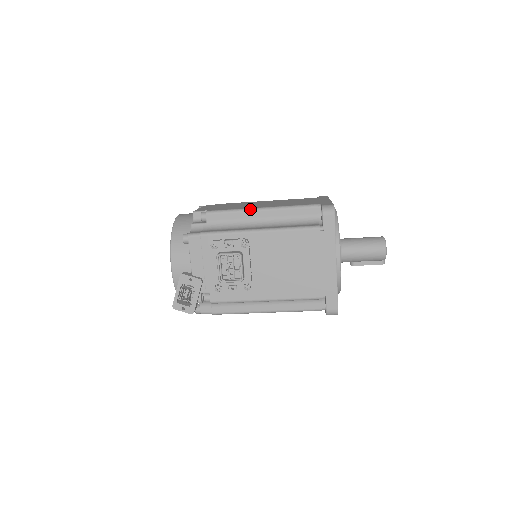
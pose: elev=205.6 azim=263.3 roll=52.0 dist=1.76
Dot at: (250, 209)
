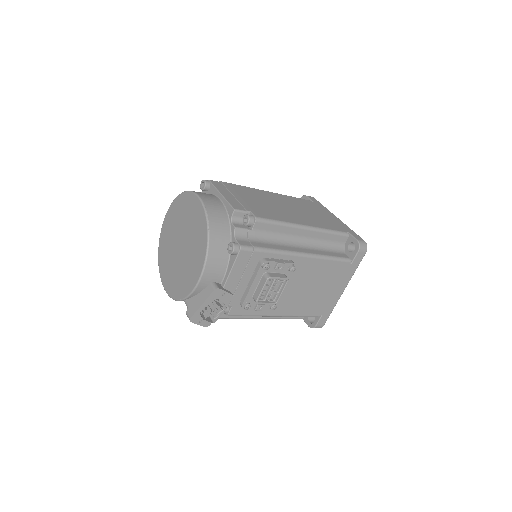
Dot at: (297, 225)
